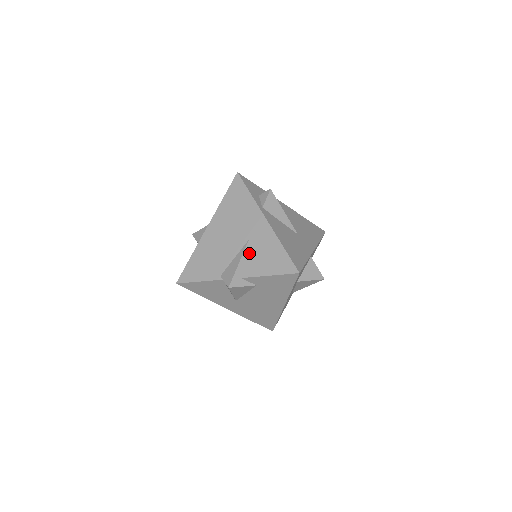
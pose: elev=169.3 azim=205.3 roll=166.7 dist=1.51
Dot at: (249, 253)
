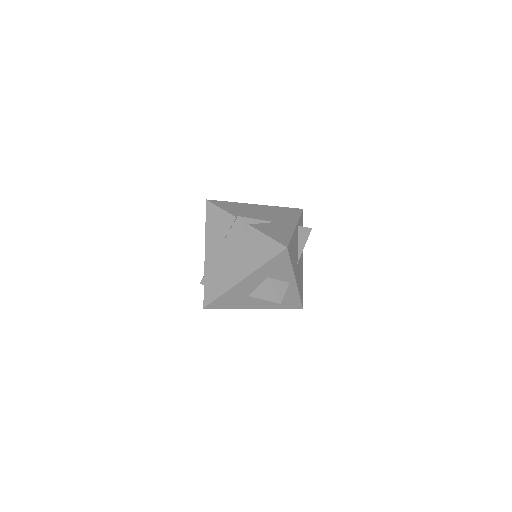
Dot at: (268, 224)
